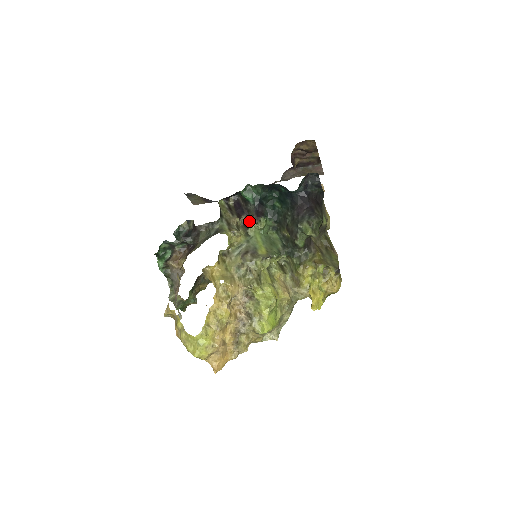
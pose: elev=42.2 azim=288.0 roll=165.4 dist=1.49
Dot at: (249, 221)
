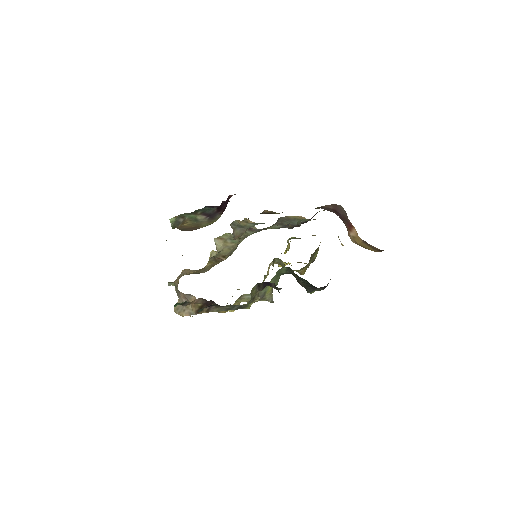
Dot at: occluded
